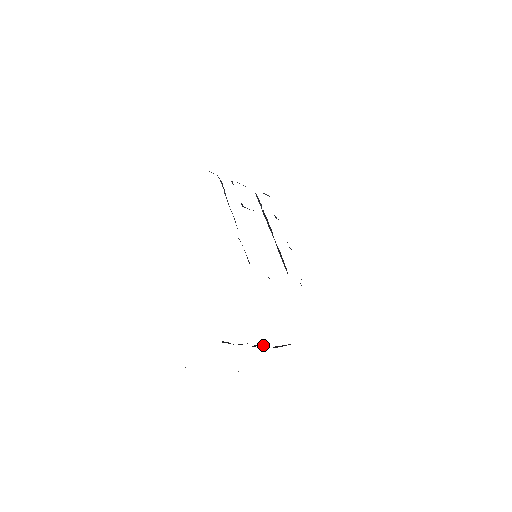
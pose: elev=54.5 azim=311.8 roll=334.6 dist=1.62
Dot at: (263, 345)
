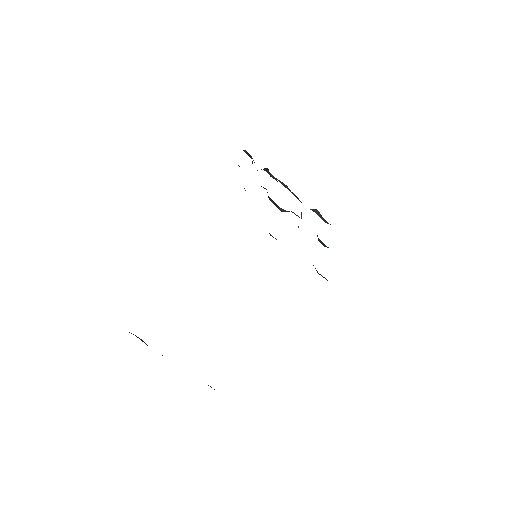
Dot at: occluded
